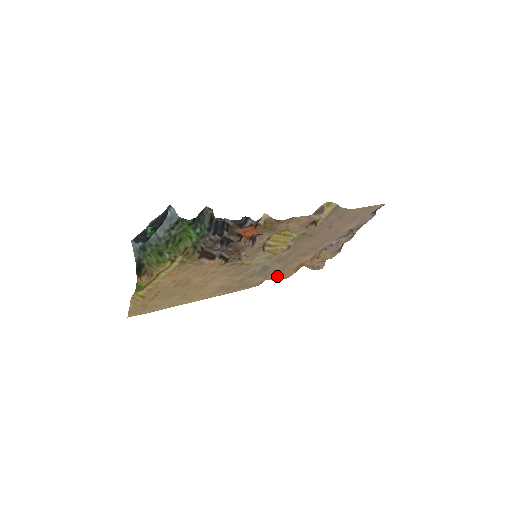
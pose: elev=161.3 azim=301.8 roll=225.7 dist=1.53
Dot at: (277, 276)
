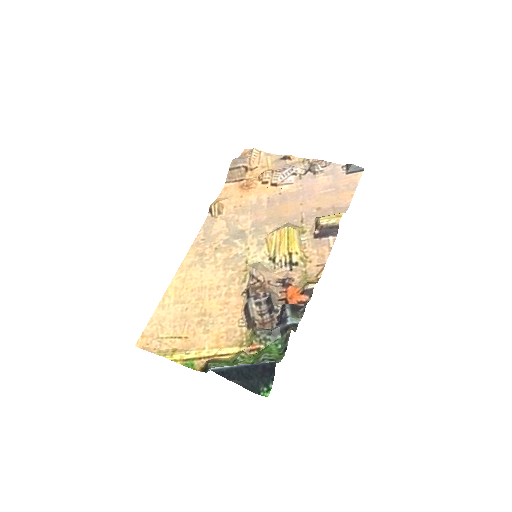
Dot at: (223, 199)
